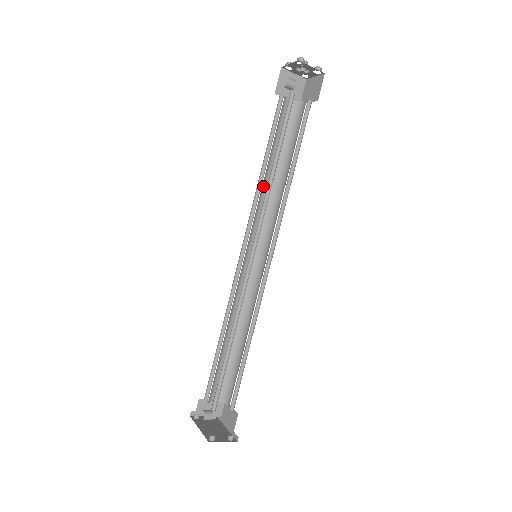
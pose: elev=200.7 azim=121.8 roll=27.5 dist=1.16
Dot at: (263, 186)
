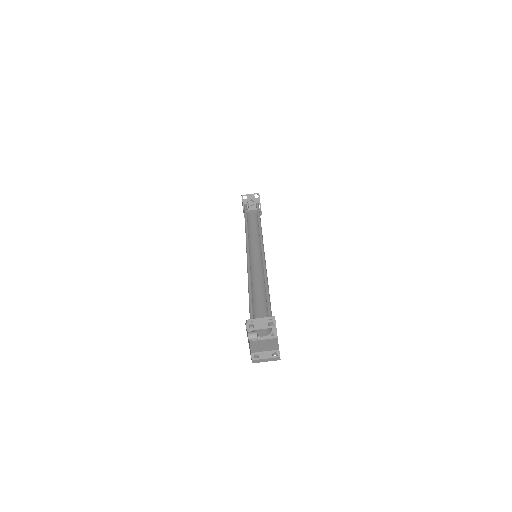
Dot at: (251, 239)
